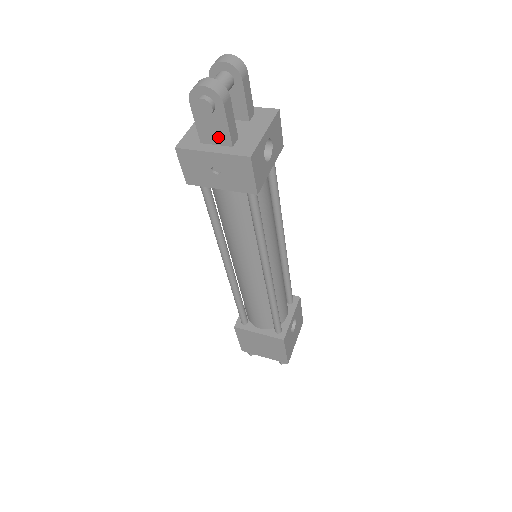
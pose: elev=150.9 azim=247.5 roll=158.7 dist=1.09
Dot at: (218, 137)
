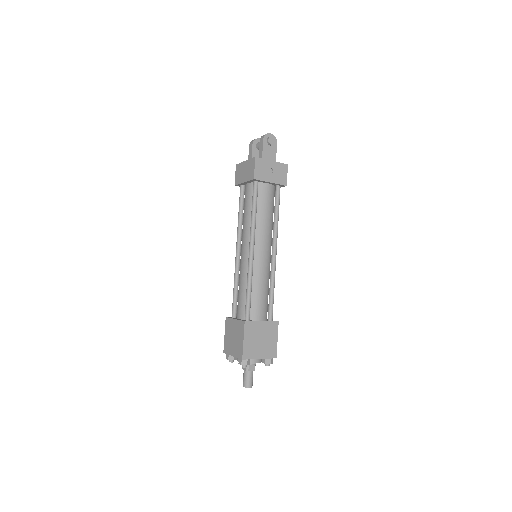
Dot at: (271, 158)
